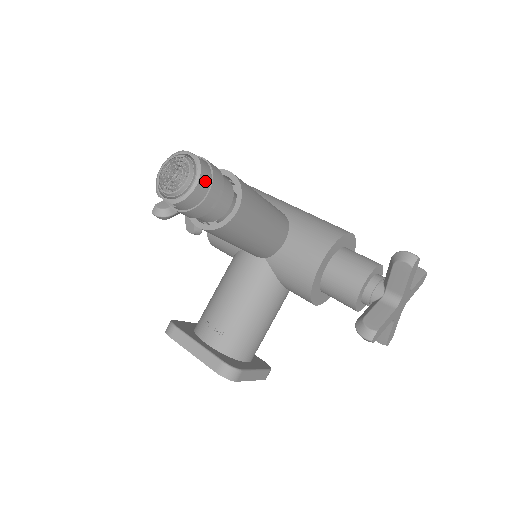
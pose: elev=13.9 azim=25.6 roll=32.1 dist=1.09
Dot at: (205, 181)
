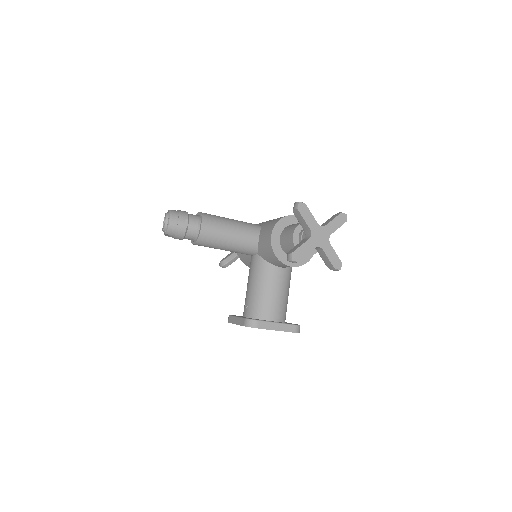
Dot at: (174, 217)
